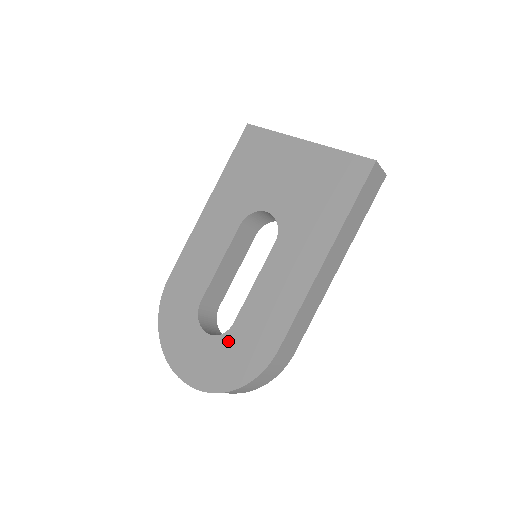
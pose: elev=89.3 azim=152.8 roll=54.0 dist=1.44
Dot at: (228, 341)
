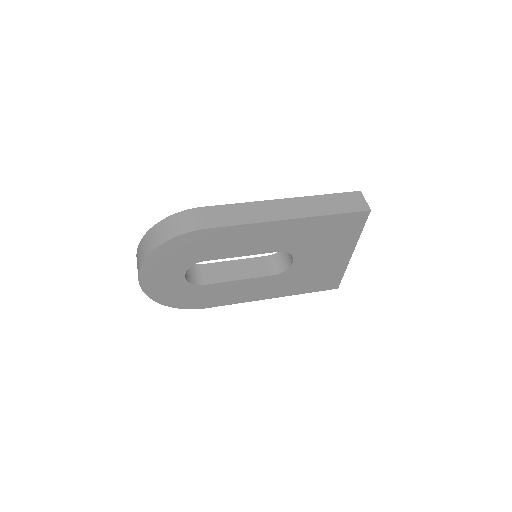
Dot at: occluded
